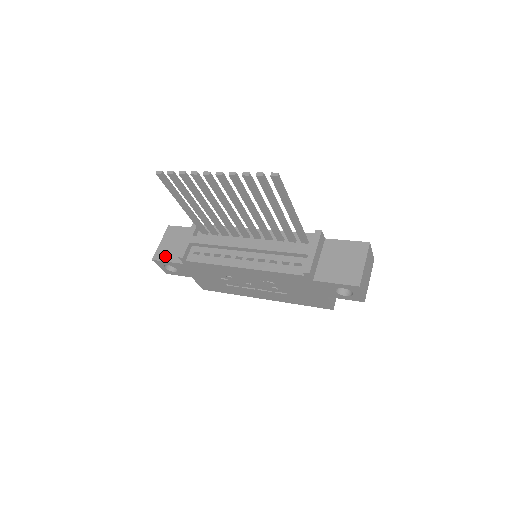
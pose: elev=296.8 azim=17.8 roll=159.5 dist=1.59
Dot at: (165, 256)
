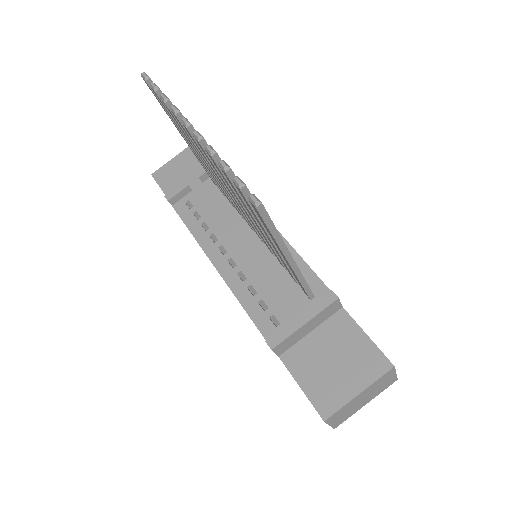
Dot at: (165, 180)
